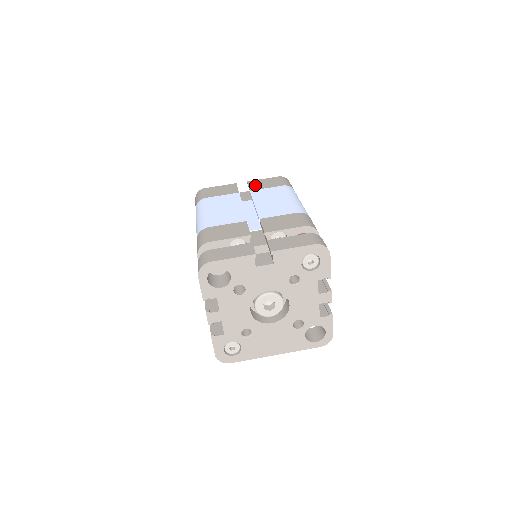
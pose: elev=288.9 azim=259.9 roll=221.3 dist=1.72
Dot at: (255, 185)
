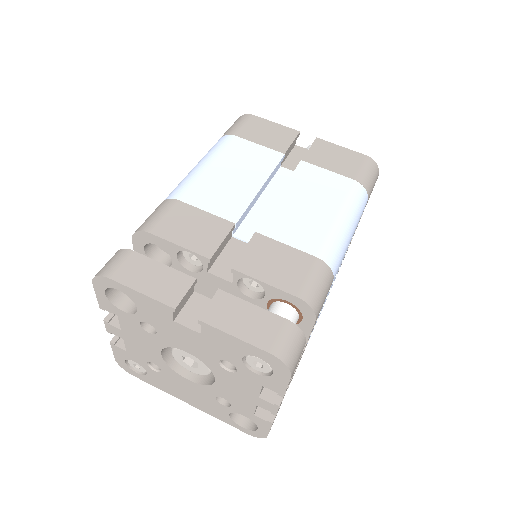
Dot at: (318, 153)
